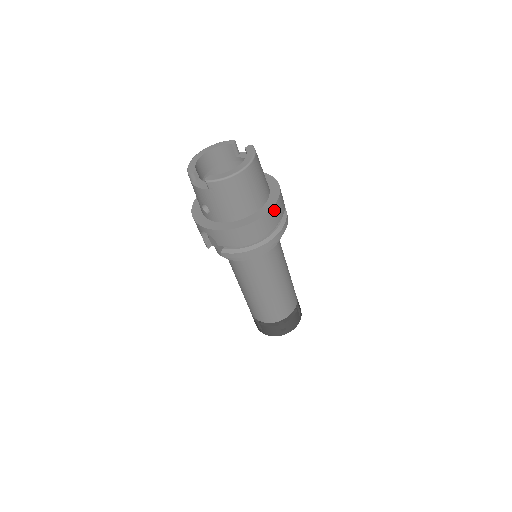
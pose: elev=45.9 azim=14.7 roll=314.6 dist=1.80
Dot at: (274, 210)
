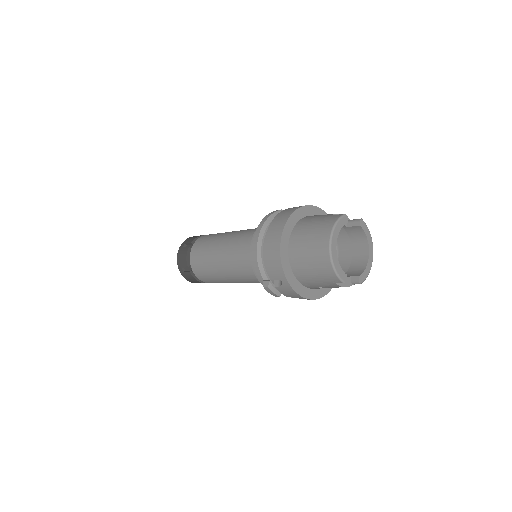
Dot at: occluded
